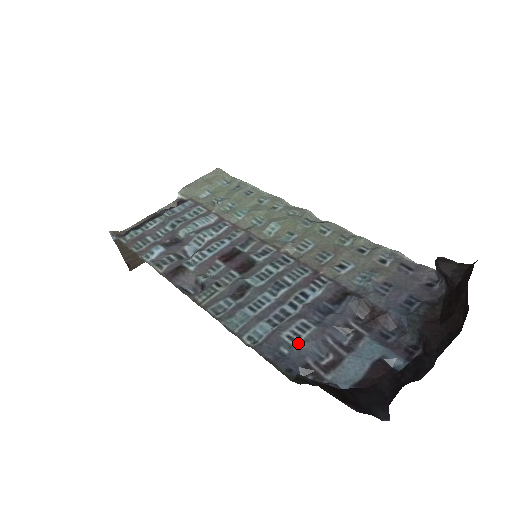
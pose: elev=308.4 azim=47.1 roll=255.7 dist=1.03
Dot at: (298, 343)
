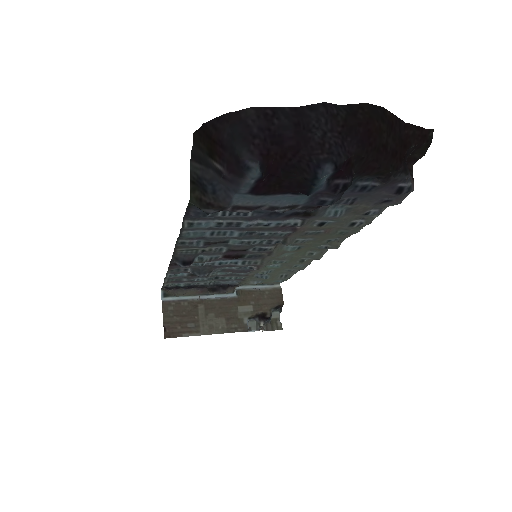
Dot at: occluded
